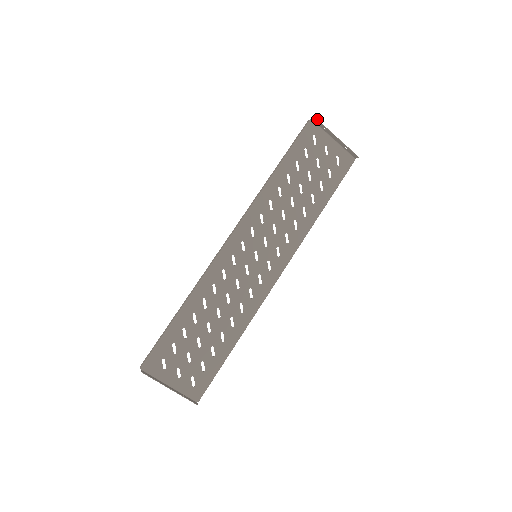
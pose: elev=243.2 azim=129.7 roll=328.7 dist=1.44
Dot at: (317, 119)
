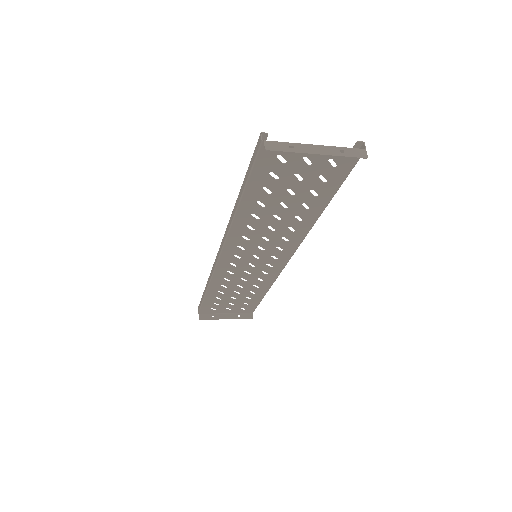
Dot at: (270, 150)
